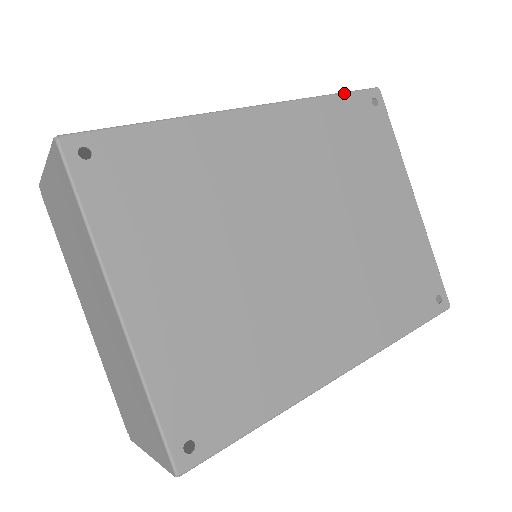
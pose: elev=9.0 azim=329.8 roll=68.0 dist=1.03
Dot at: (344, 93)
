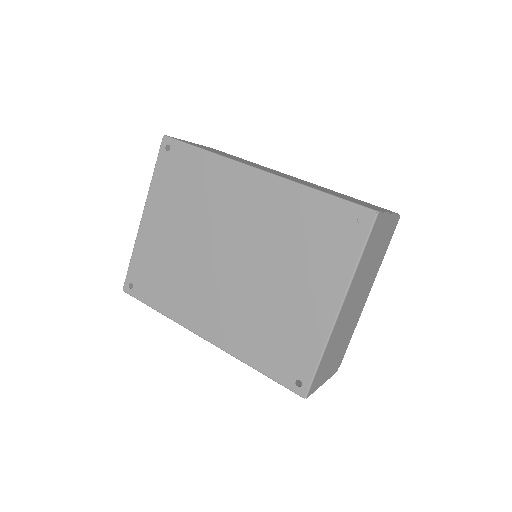
Dot at: (335, 197)
